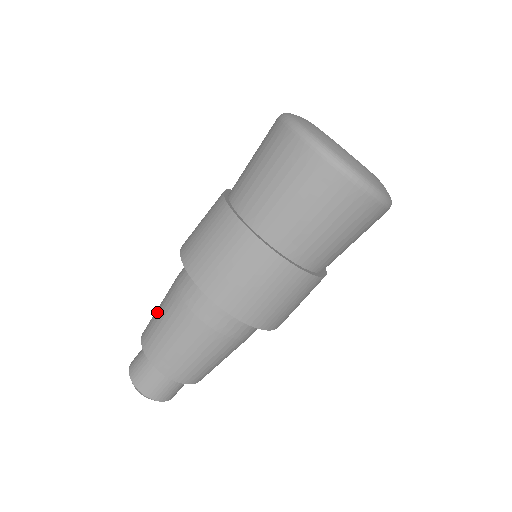
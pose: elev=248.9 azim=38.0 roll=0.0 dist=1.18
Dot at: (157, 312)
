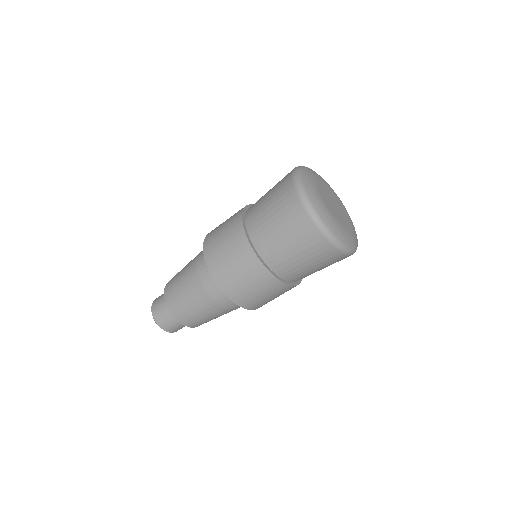
Dot at: occluded
